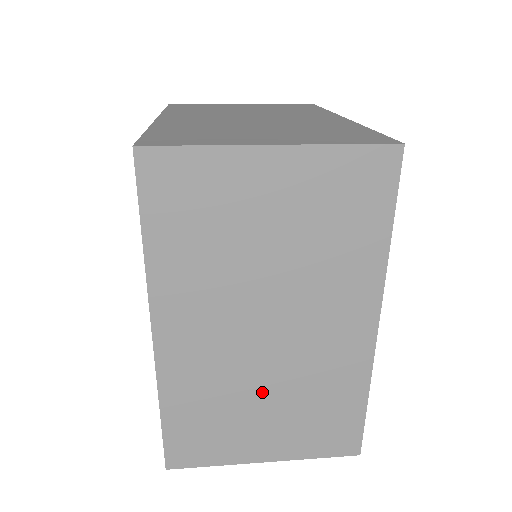
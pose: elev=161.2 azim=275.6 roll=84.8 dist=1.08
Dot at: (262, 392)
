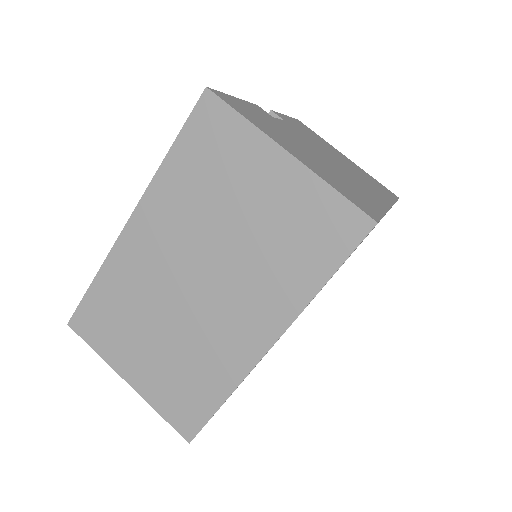
Dot at: occluded
